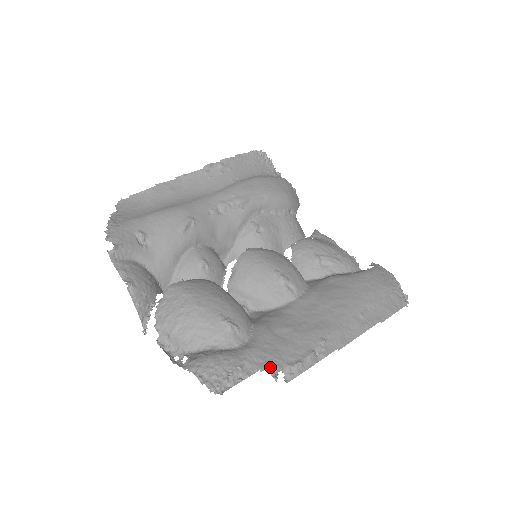
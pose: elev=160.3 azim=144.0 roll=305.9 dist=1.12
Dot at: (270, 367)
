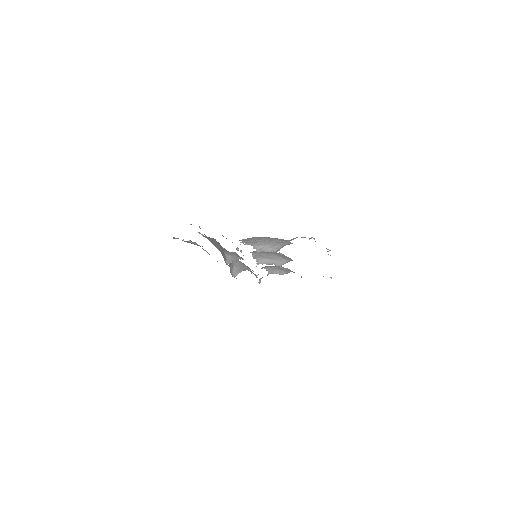
Dot at: occluded
